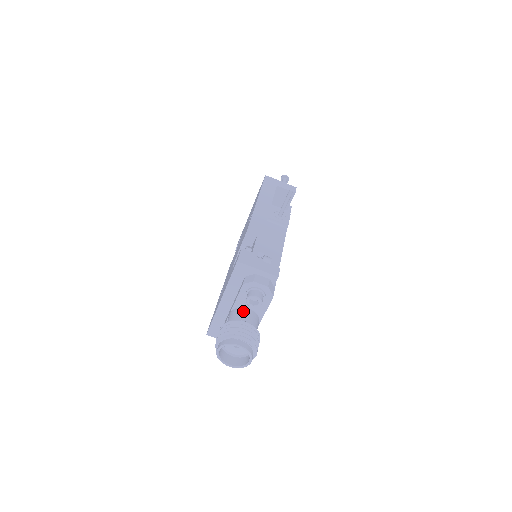
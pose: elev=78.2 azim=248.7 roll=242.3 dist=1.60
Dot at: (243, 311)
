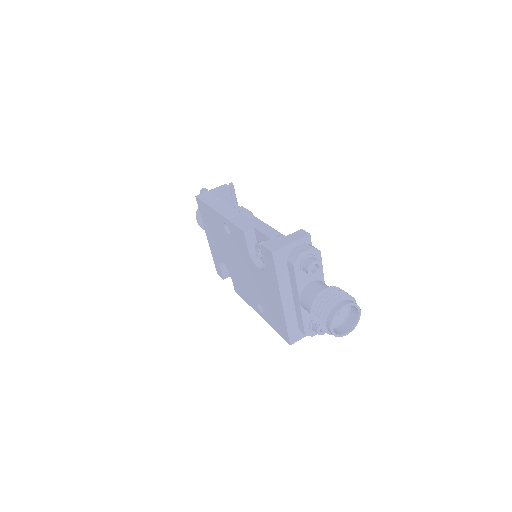
Dot at: (310, 287)
